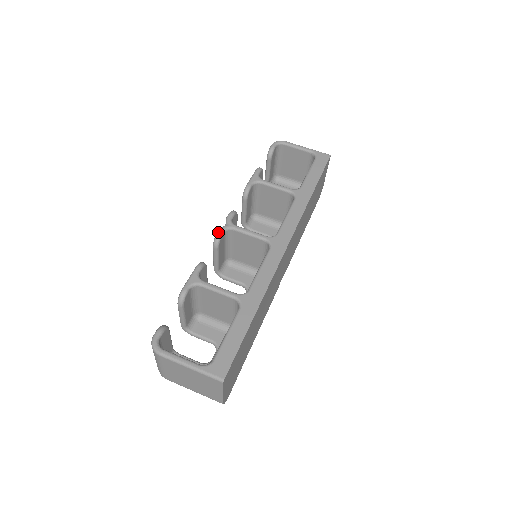
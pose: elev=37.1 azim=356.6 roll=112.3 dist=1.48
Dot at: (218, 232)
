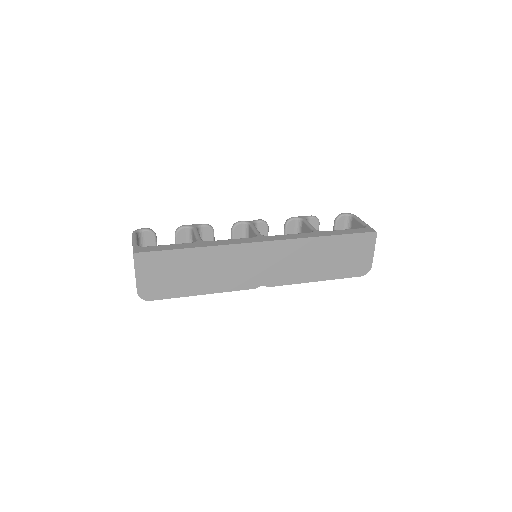
Dot at: (239, 221)
